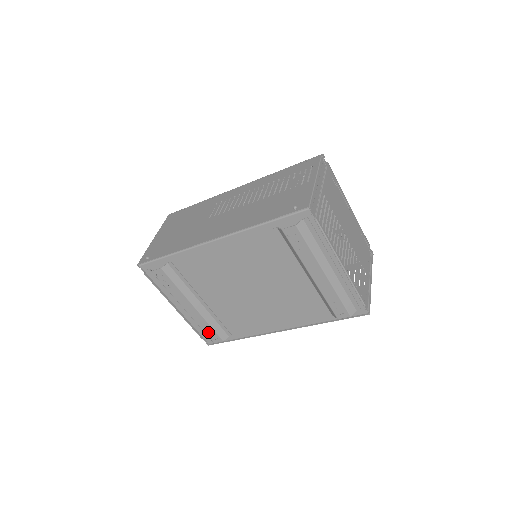
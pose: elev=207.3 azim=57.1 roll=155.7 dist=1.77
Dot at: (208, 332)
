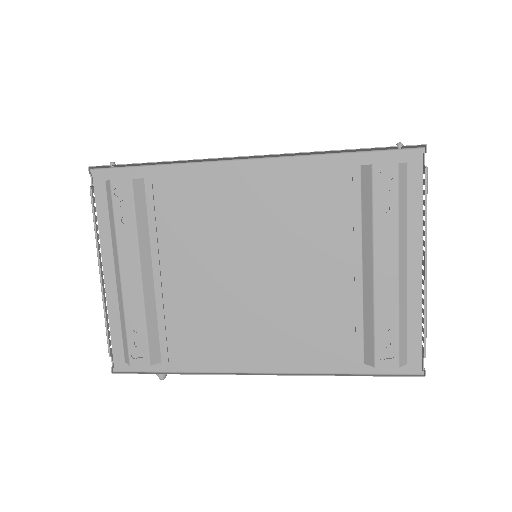
Dot at: (133, 338)
